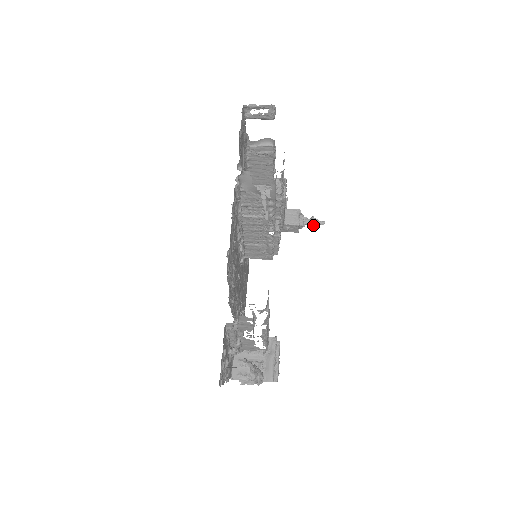
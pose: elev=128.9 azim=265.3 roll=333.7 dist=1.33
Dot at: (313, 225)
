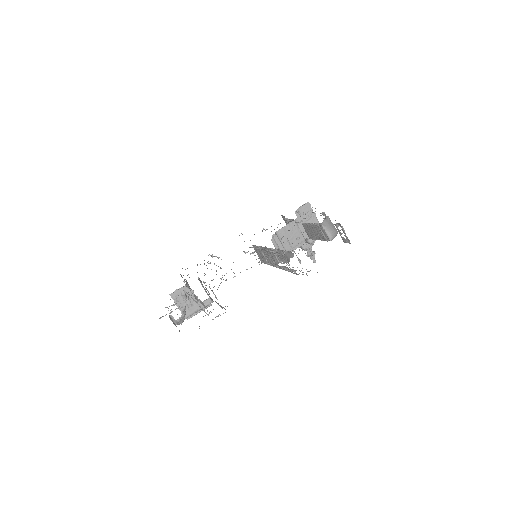
Dot at: (309, 256)
